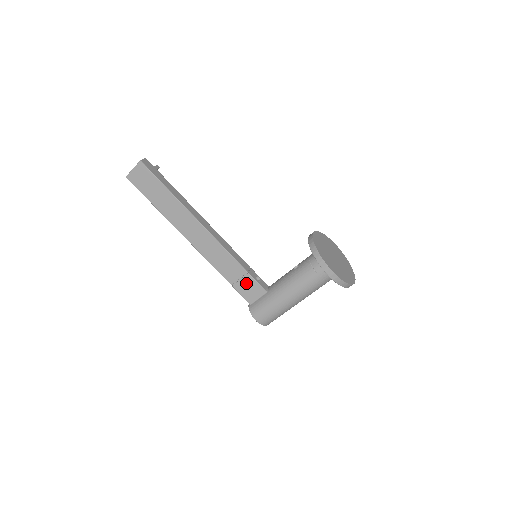
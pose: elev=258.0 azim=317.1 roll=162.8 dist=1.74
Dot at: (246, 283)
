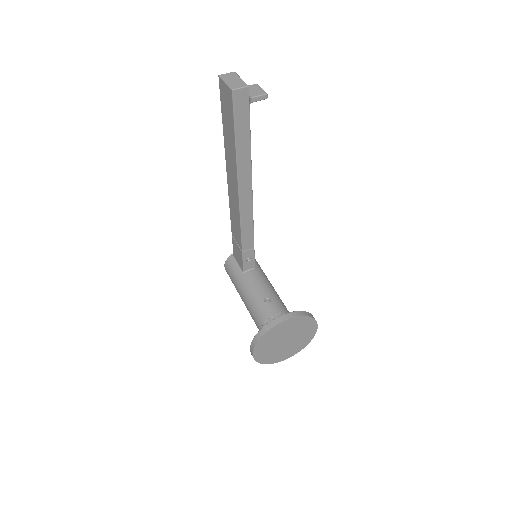
Dot at: (238, 250)
